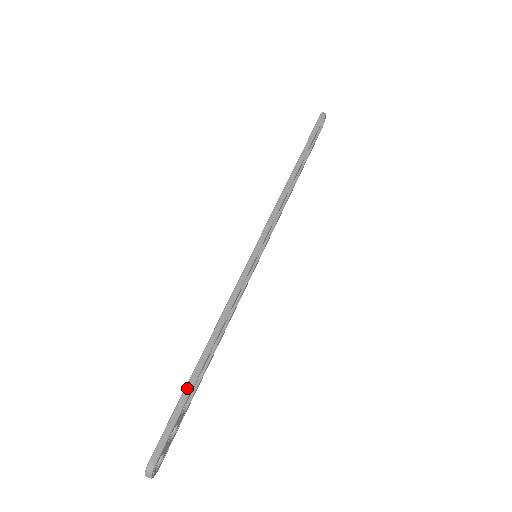
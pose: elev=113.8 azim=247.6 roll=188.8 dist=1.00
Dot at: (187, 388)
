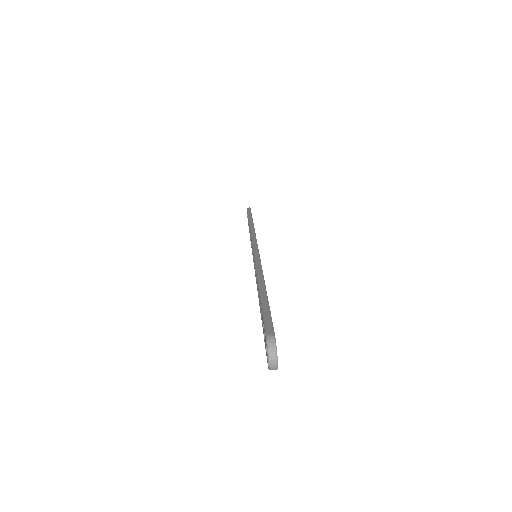
Dot at: (262, 298)
